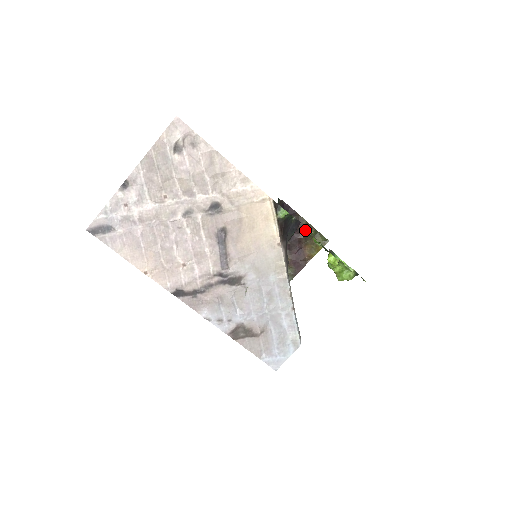
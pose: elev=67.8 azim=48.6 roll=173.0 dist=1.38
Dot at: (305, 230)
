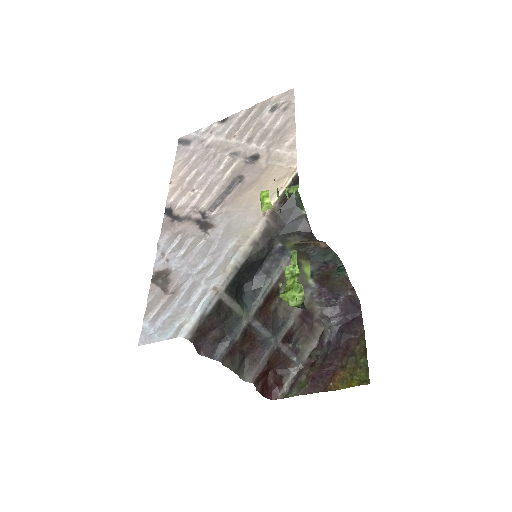
Dot at: (286, 189)
